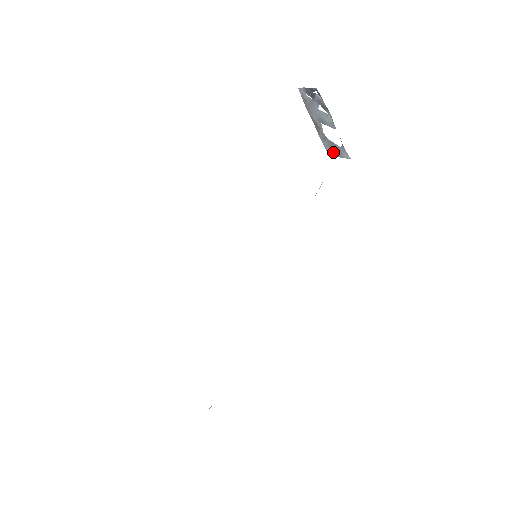
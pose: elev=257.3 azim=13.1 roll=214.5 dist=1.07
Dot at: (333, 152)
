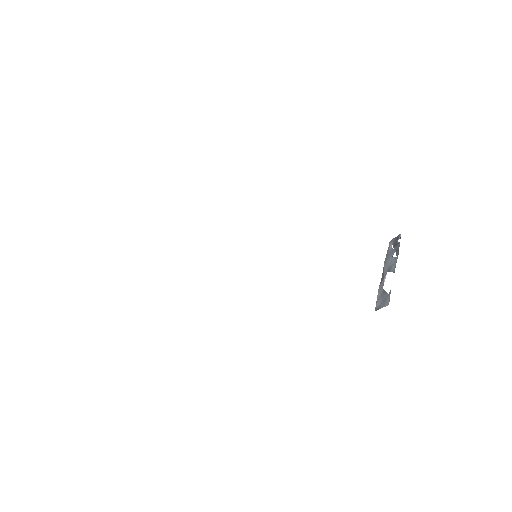
Dot at: (380, 304)
